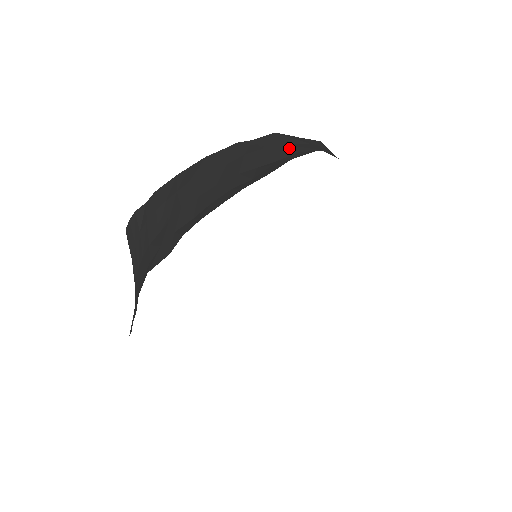
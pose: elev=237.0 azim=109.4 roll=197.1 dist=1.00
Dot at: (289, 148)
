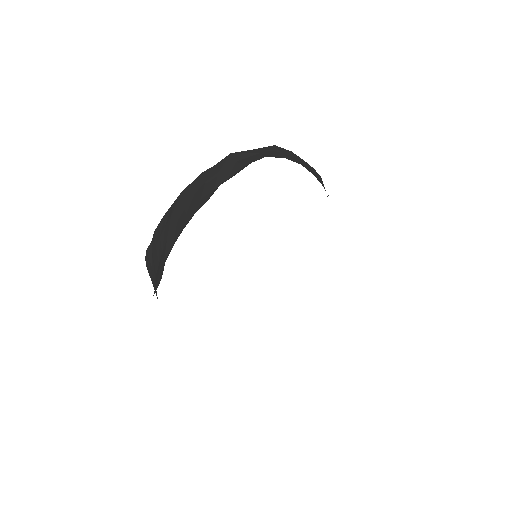
Dot at: (239, 164)
